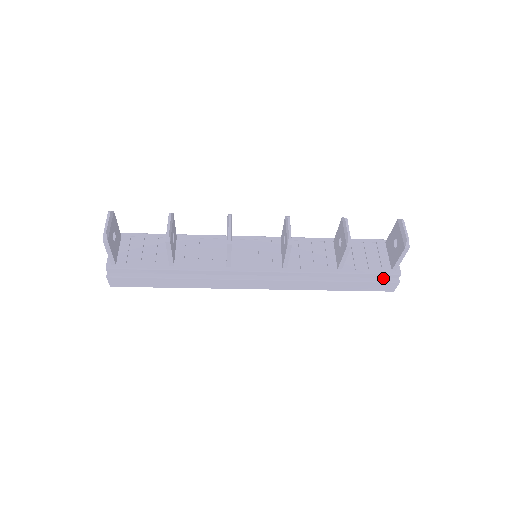
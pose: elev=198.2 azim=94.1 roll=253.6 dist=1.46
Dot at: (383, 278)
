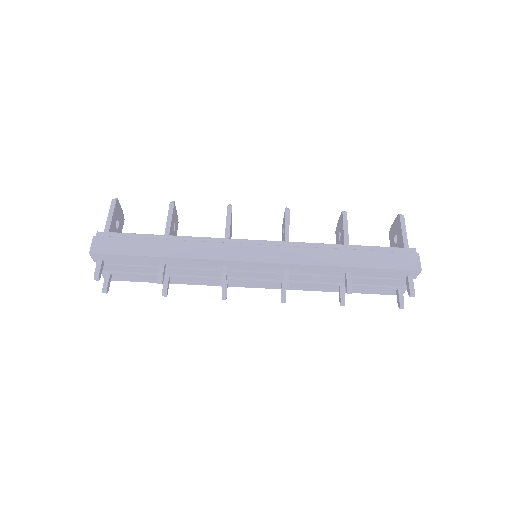
Dot at: (399, 254)
